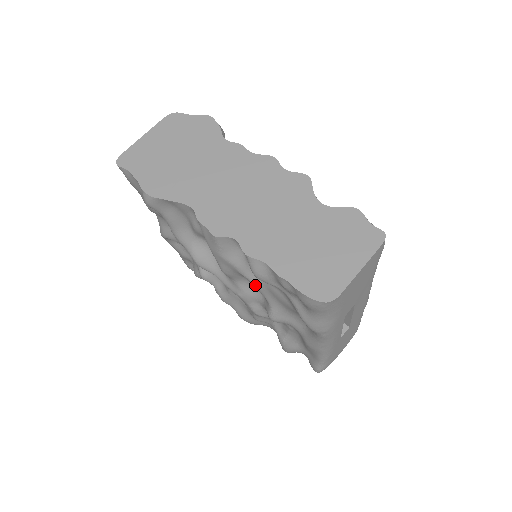
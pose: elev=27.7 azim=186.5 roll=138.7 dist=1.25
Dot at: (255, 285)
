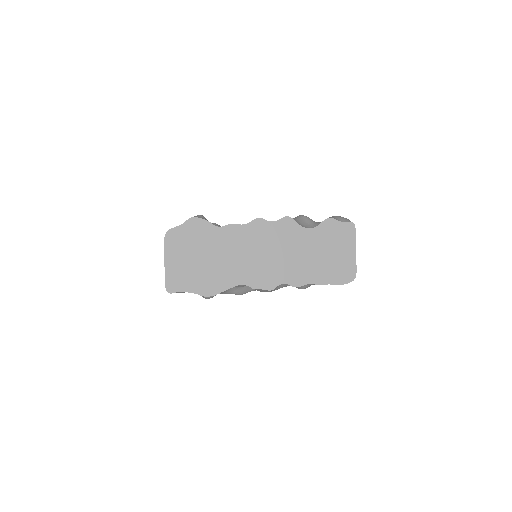
Dot at: occluded
